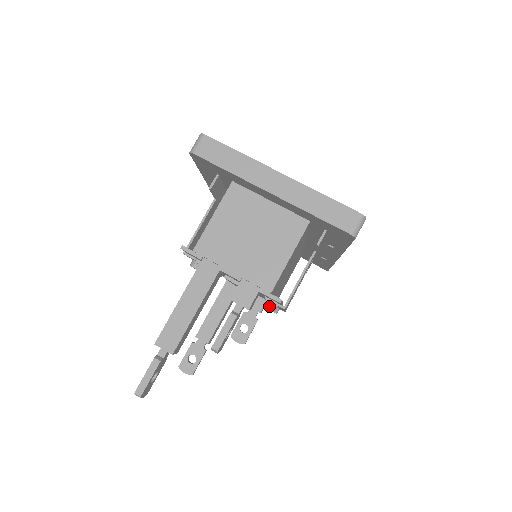
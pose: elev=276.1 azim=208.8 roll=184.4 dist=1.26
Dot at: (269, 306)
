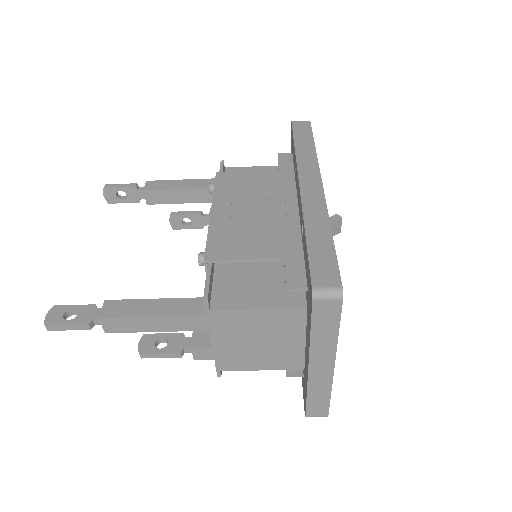
Dot at: occluded
